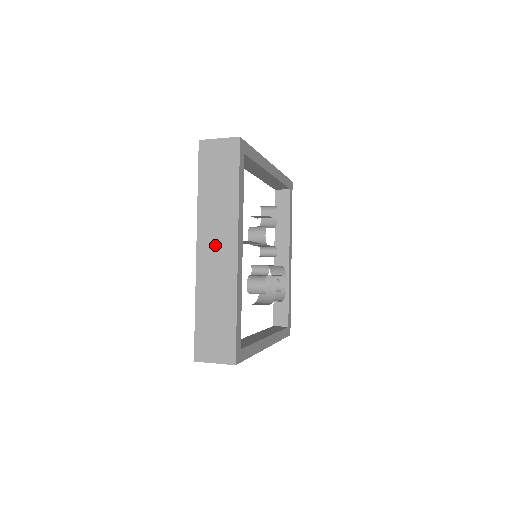
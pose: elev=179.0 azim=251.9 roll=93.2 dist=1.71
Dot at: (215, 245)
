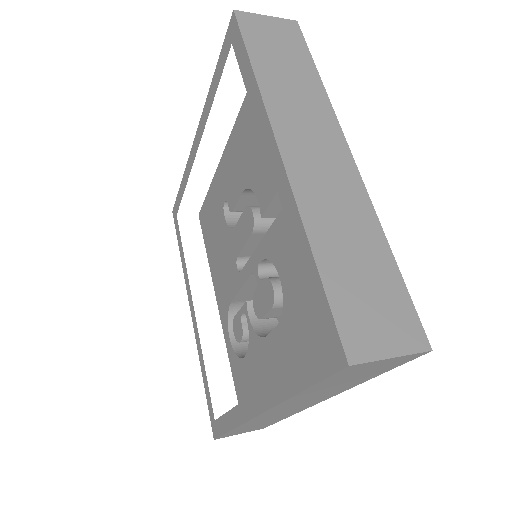
Dot at: (311, 145)
